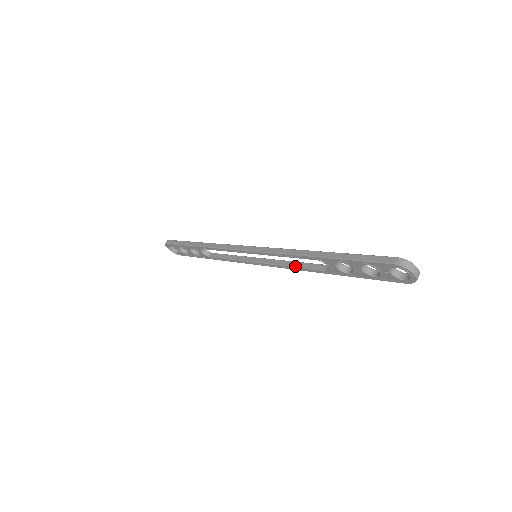
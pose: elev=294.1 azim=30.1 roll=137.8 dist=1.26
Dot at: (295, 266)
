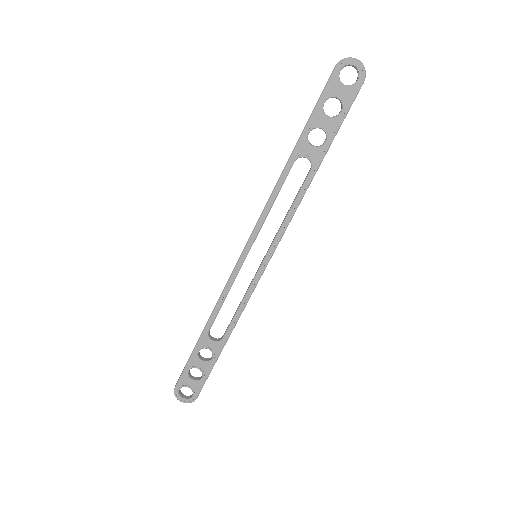
Dot at: (289, 209)
